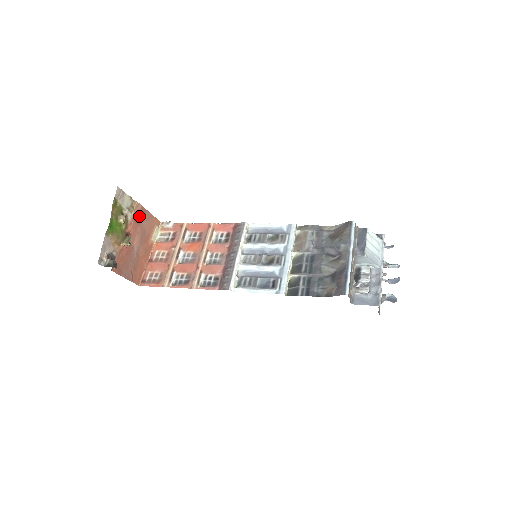
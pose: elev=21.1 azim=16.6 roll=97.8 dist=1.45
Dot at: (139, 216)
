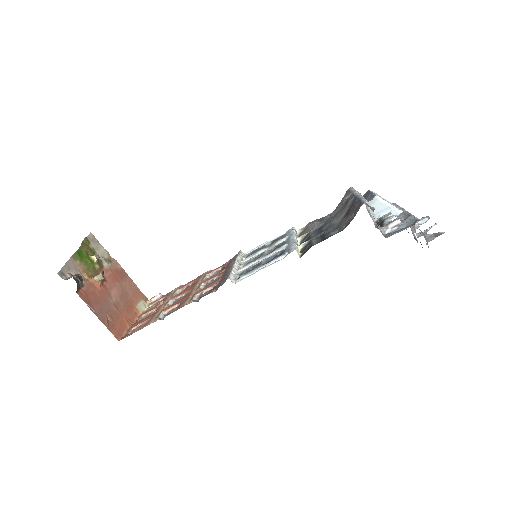
Dot at: (118, 274)
